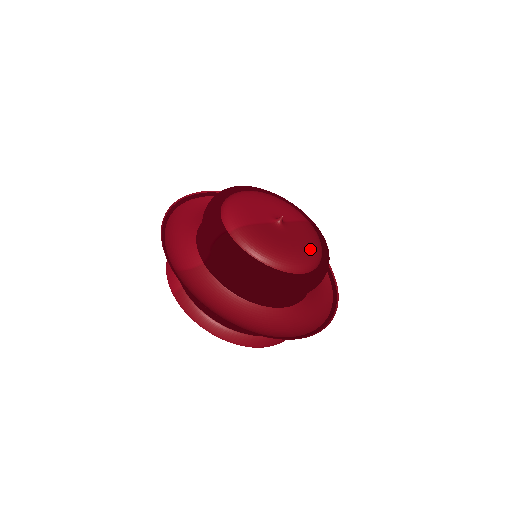
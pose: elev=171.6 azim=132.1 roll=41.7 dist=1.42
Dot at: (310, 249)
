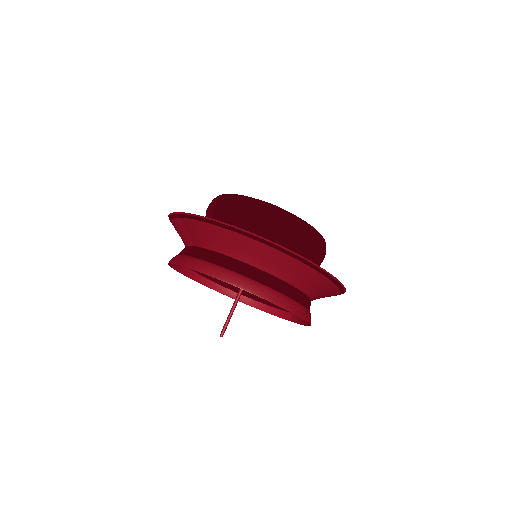
Dot at: occluded
